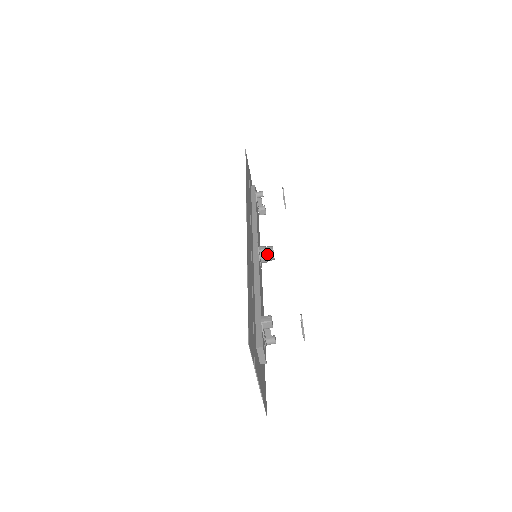
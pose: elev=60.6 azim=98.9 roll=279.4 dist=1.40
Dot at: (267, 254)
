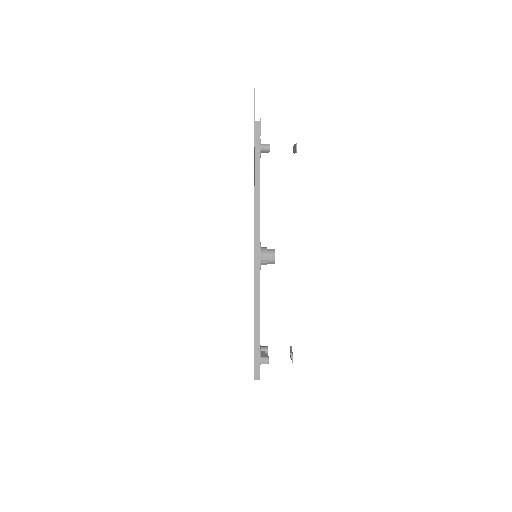
Dot at: (268, 263)
